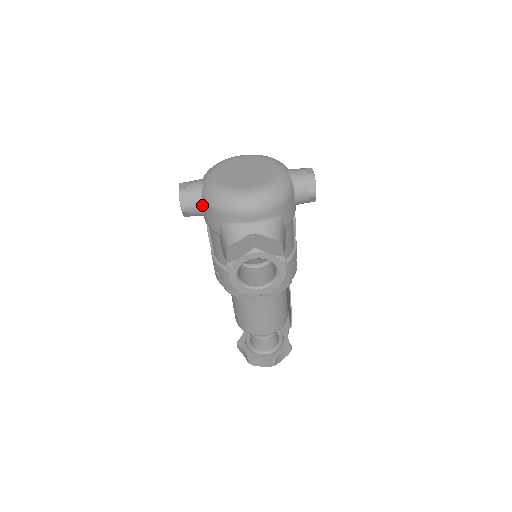
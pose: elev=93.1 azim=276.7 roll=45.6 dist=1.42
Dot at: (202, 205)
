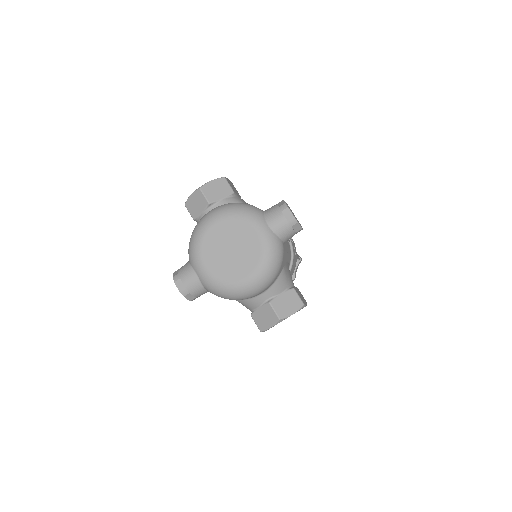
Dot at: (208, 291)
